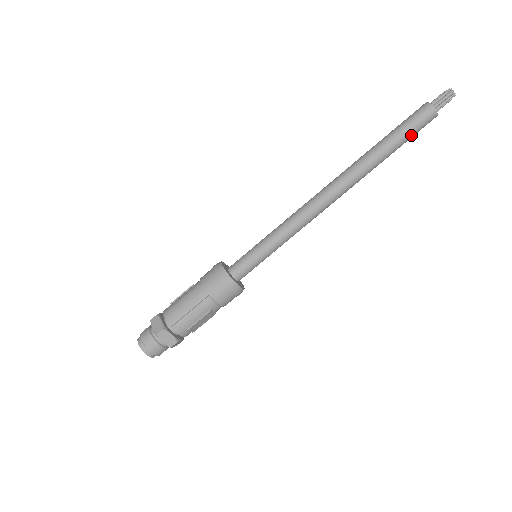
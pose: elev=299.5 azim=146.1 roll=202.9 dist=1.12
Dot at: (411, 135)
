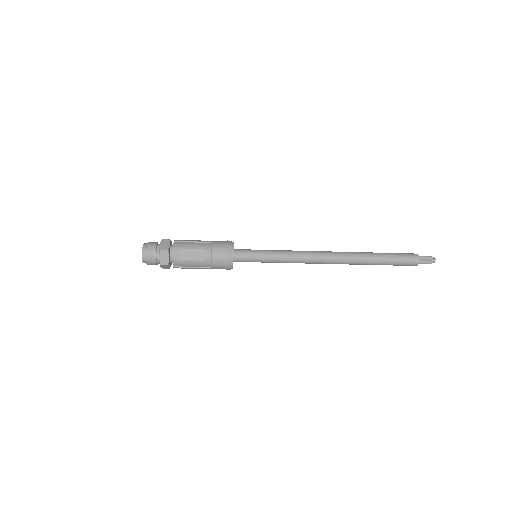
Dot at: (396, 258)
